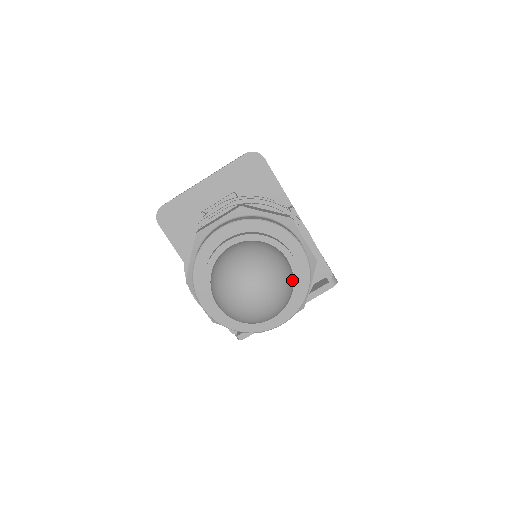
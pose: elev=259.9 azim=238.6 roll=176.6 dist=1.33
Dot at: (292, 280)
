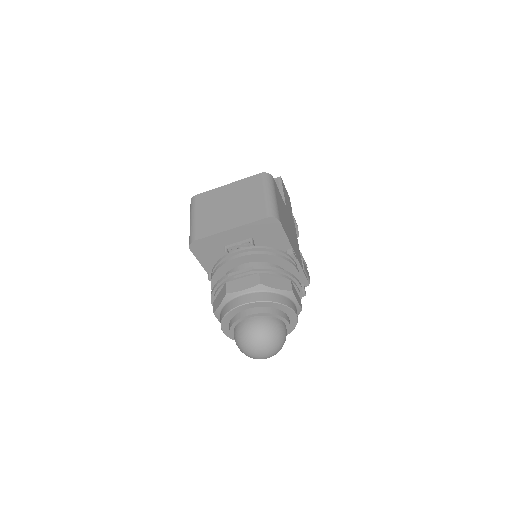
Dot at: occluded
